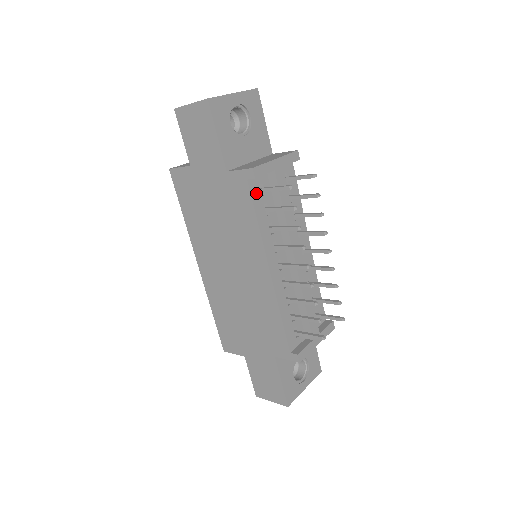
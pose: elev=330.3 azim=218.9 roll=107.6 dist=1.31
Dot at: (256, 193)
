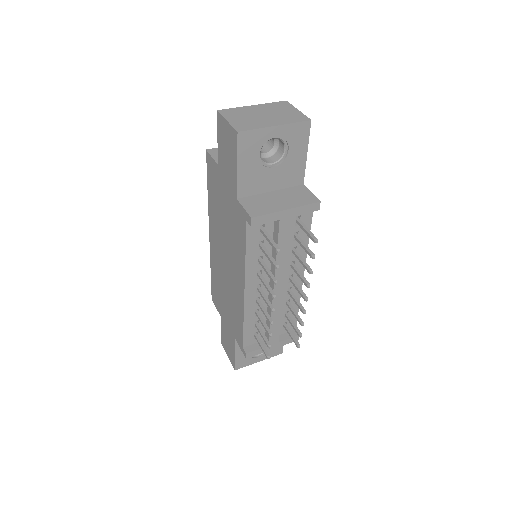
Dot at: (253, 232)
